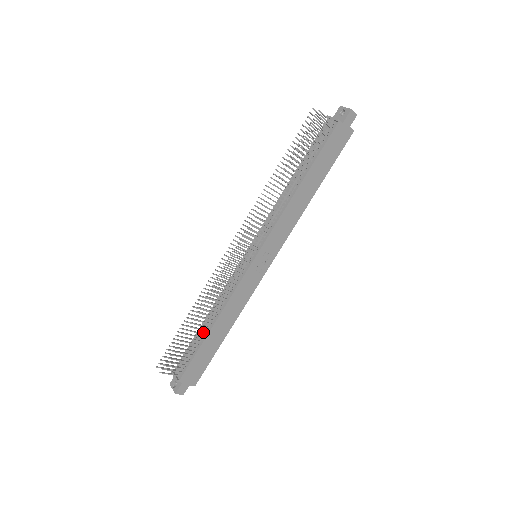
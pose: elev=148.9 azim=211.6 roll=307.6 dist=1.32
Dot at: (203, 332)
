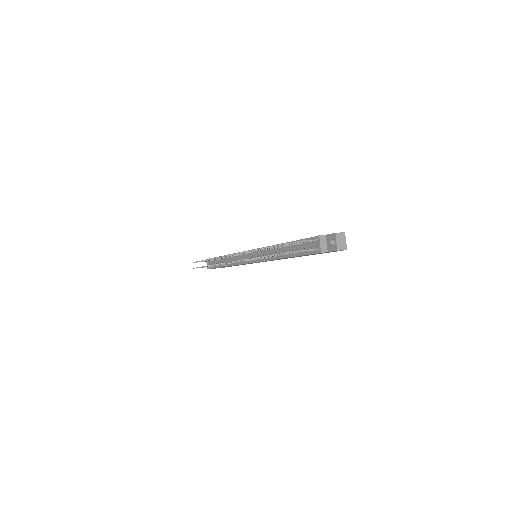
Dot at: (221, 262)
